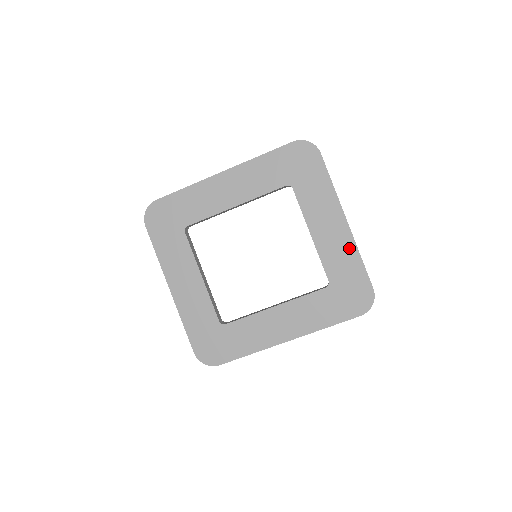
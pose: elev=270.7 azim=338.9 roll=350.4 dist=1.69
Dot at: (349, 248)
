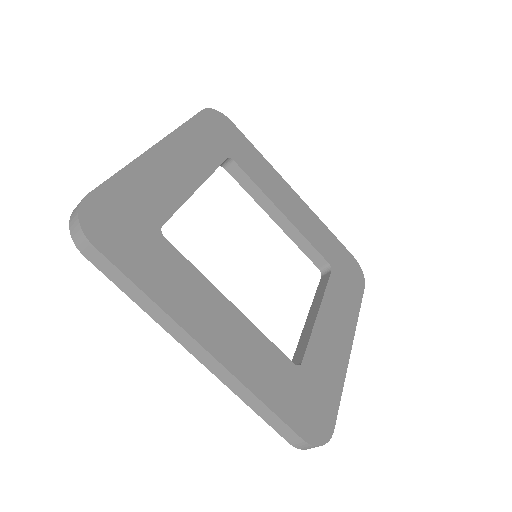
Dot at: (339, 366)
